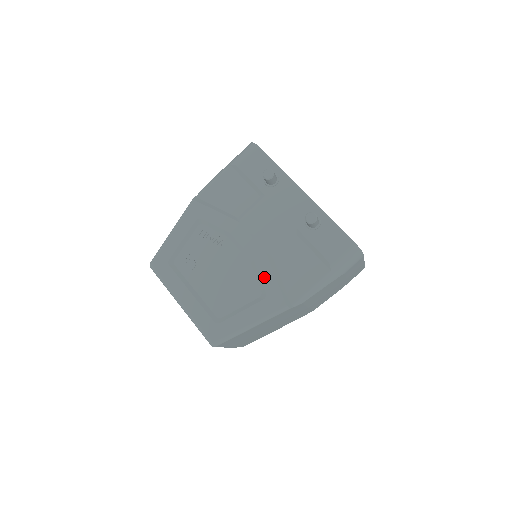
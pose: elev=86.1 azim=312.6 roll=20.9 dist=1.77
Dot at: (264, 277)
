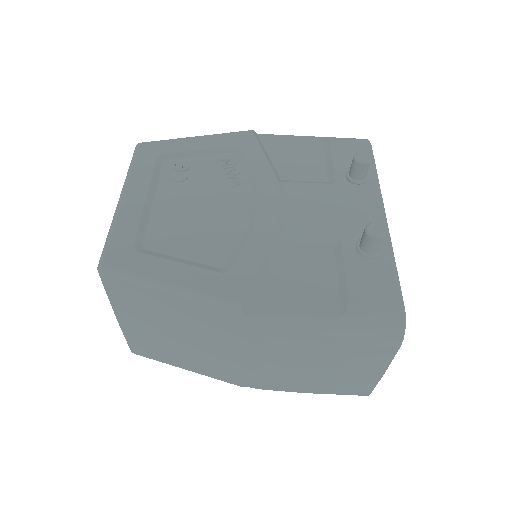
Dot at: (248, 251)
